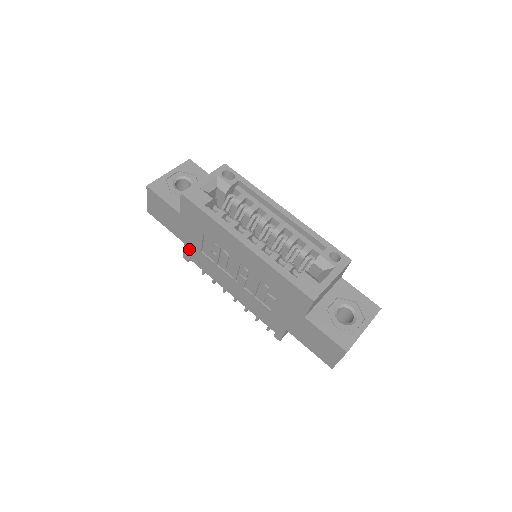
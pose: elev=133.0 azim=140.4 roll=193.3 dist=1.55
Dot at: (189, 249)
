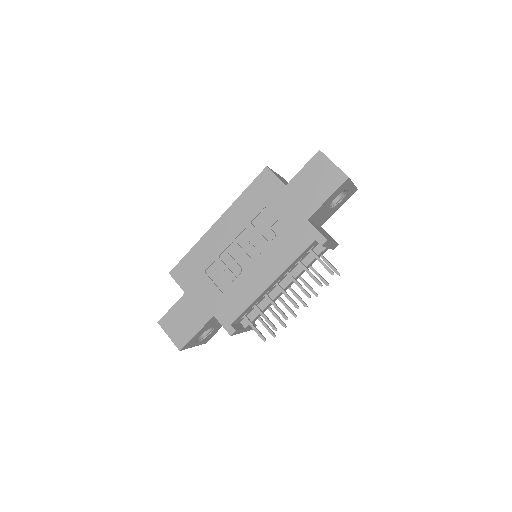
Dot at: (220, 313)
